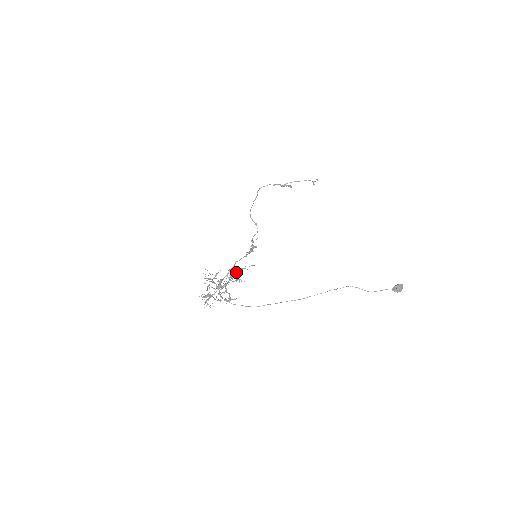
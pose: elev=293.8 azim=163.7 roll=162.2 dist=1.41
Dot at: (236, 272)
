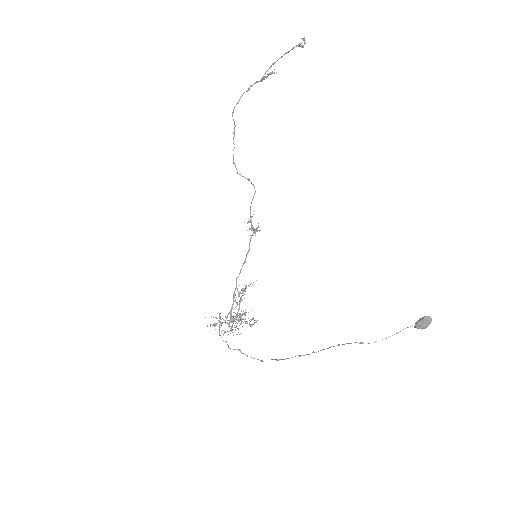
Dot at: (242, 292)
